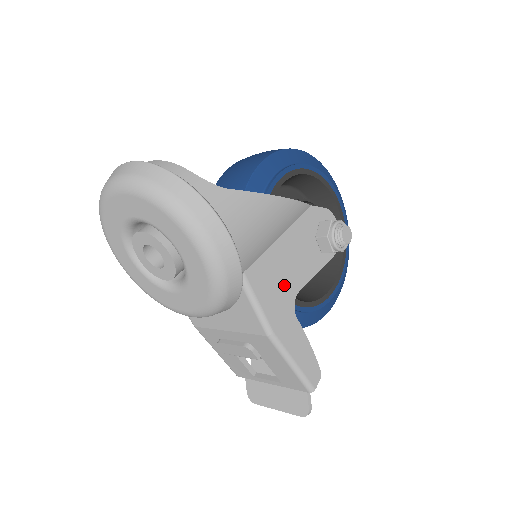
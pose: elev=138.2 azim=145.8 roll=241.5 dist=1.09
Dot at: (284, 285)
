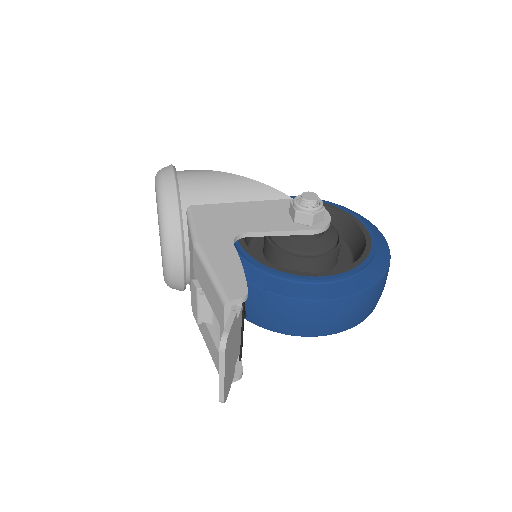
Dot at: (230, 224)
